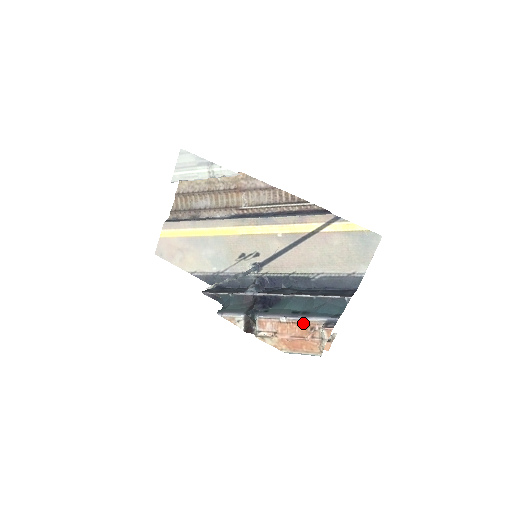
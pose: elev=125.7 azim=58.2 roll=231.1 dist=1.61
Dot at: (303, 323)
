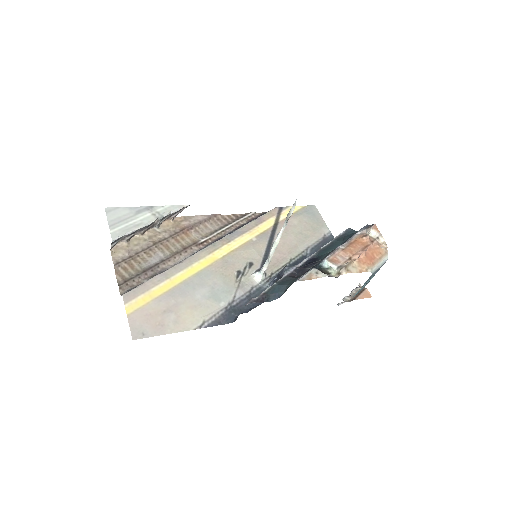
Dot at: (355, 239)
